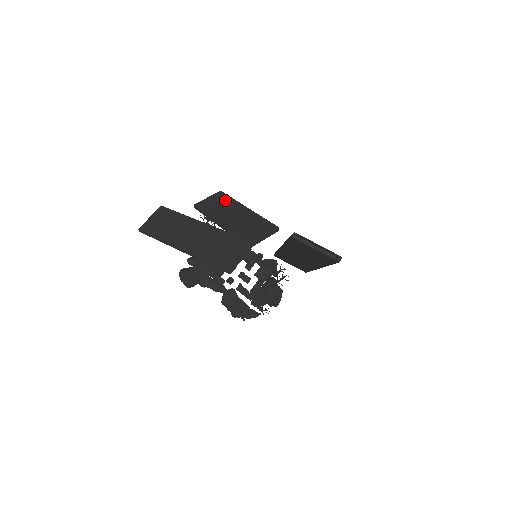
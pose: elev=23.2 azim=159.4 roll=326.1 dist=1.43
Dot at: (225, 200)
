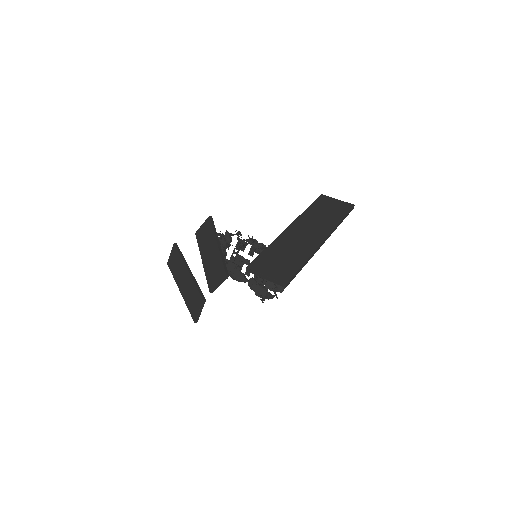
Dot at: (209, 230)
